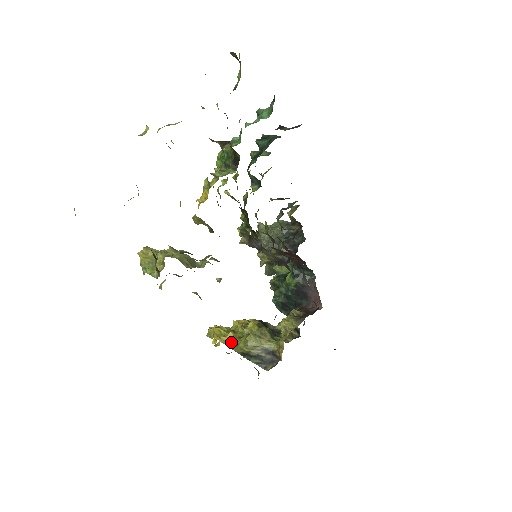
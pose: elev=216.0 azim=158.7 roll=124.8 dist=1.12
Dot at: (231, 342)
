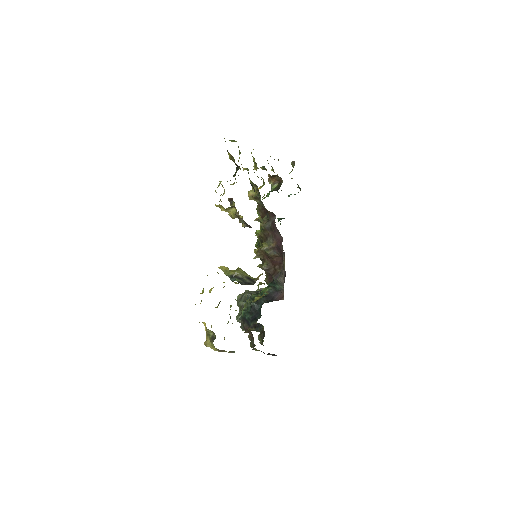
Dot at: (227, 269)
